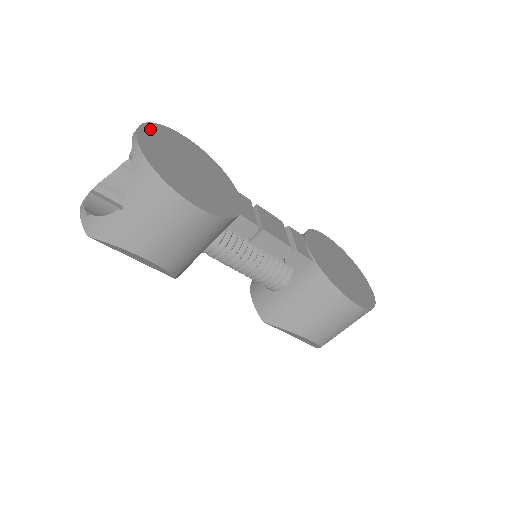
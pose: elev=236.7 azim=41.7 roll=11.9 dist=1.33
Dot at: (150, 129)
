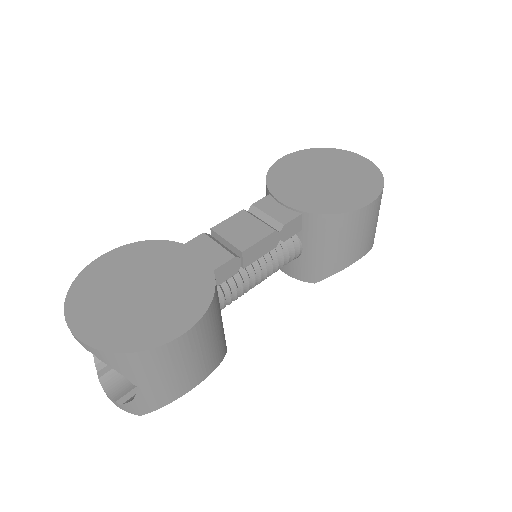
Dot at: (74, 305)
